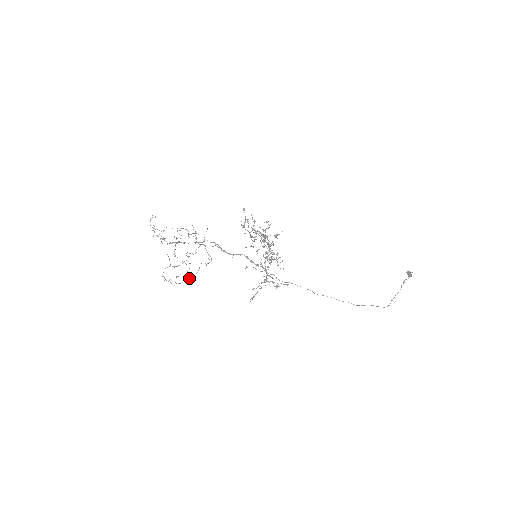
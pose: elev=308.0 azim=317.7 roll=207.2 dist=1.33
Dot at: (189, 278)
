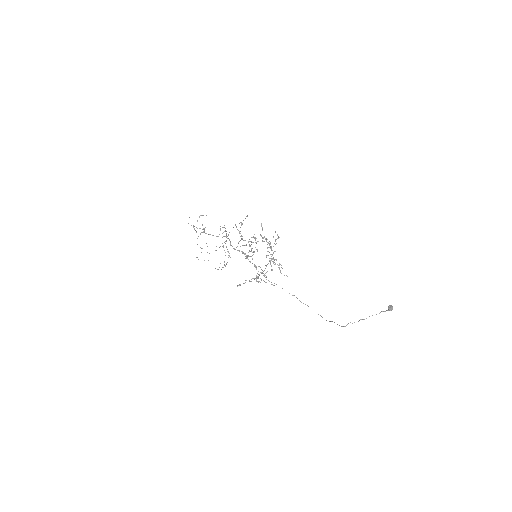
Dot at: occluded
